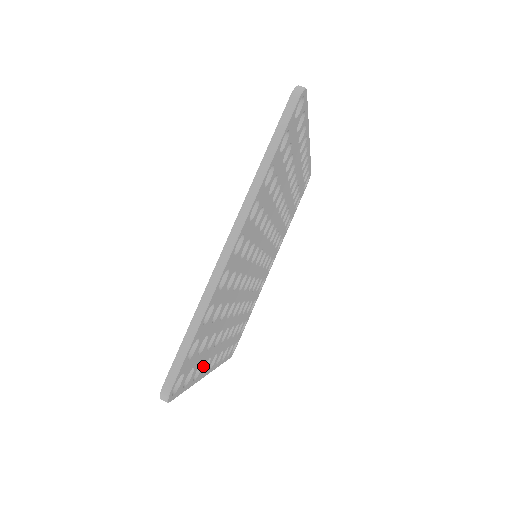
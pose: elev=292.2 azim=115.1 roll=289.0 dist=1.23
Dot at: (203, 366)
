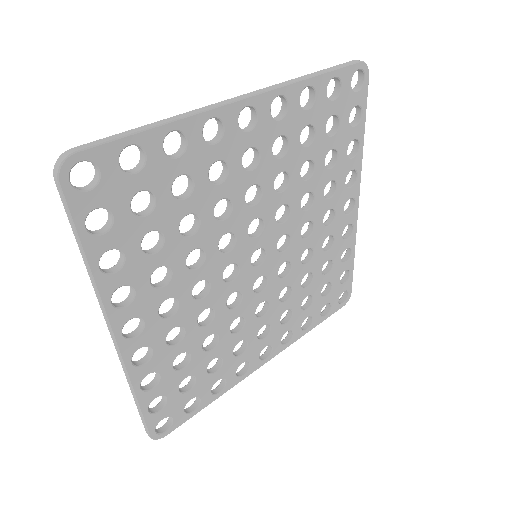
Dot at: (122, 277)
